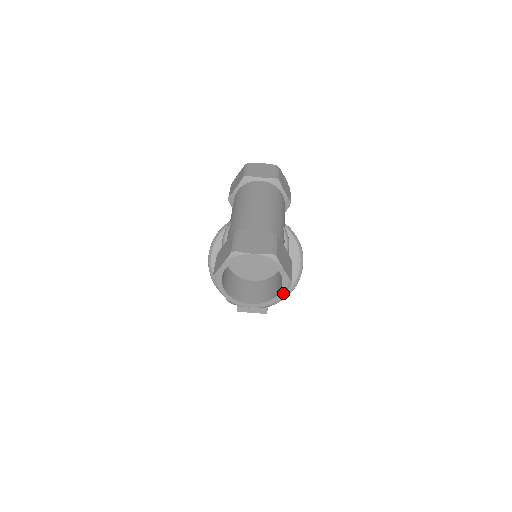
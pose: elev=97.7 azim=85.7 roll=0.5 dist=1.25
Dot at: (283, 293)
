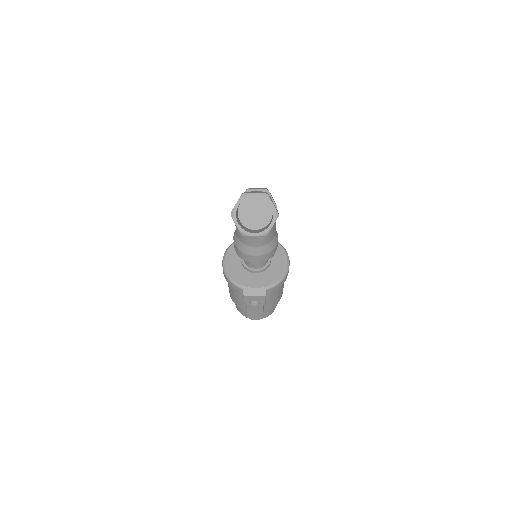
Dot at: (274, 222)
